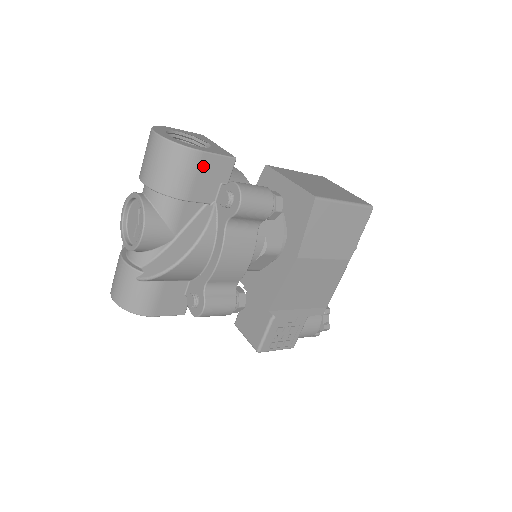
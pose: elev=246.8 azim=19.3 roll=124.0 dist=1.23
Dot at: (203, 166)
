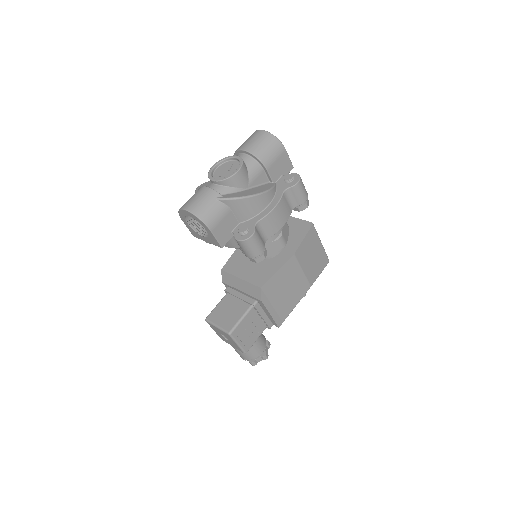
Dot at: (282, 157)
